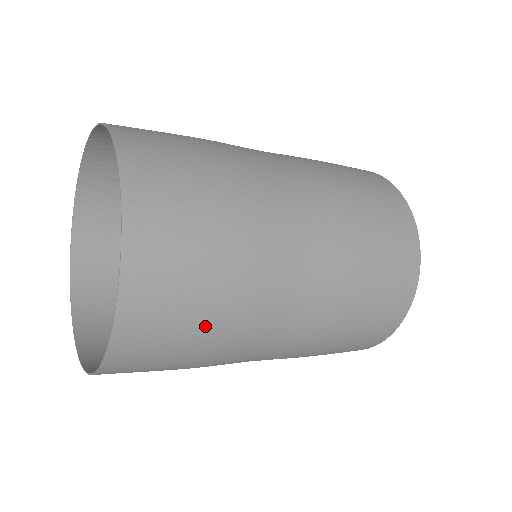
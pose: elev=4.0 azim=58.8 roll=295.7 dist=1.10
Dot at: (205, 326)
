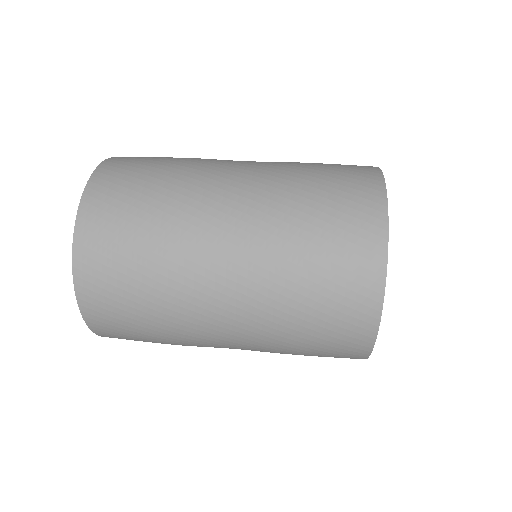
Dot at: occluded
